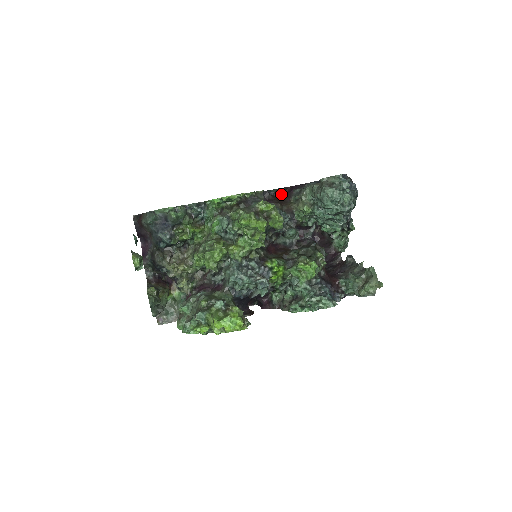
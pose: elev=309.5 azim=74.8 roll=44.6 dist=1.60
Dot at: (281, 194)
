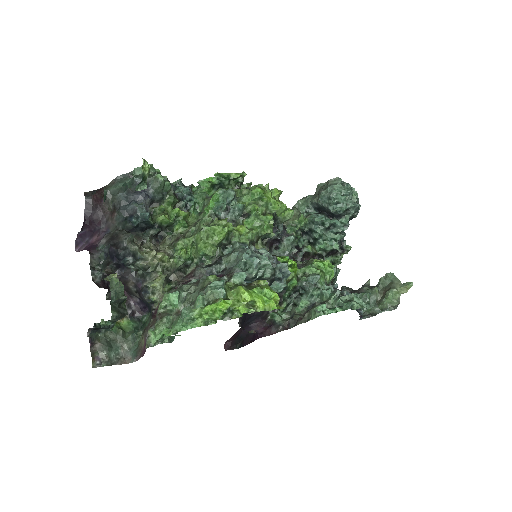
Dot at: occluded
